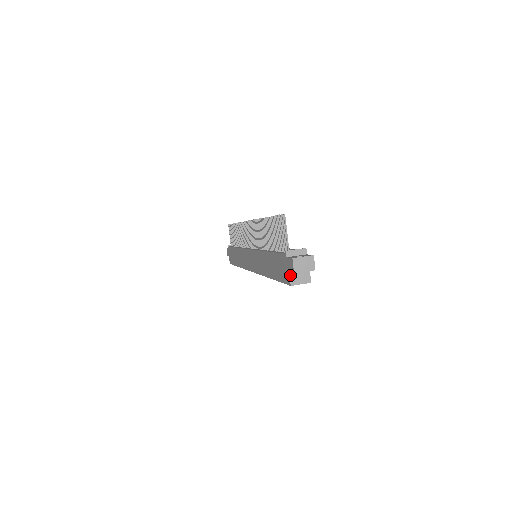
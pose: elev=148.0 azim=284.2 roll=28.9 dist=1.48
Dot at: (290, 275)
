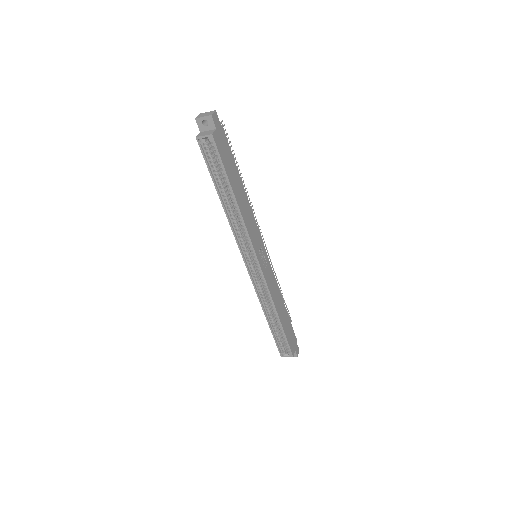
Dot at: (200, 133)
